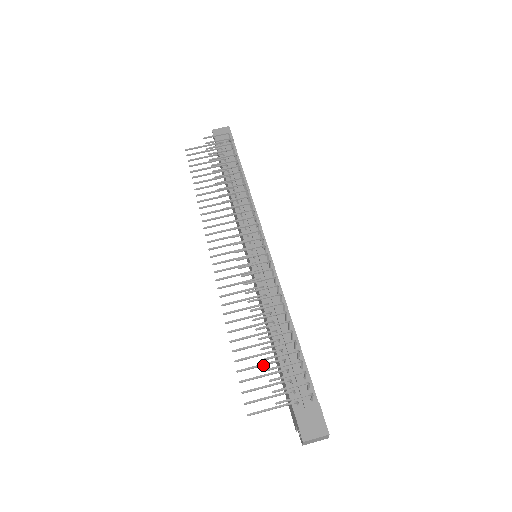
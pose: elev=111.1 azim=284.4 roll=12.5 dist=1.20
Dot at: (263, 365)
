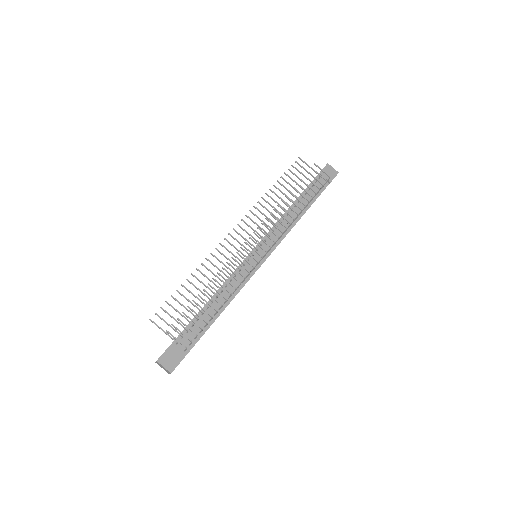
Dot at: (186, 308)
